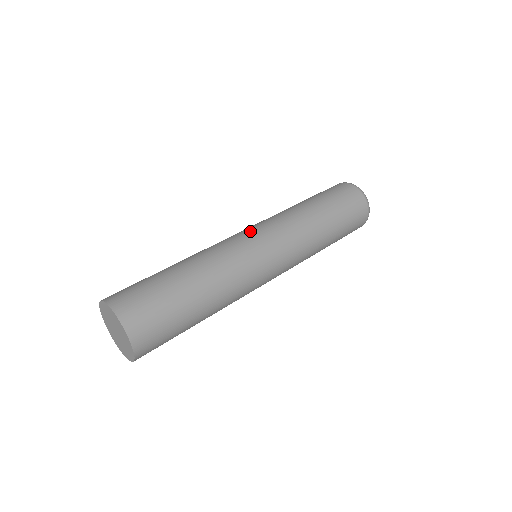
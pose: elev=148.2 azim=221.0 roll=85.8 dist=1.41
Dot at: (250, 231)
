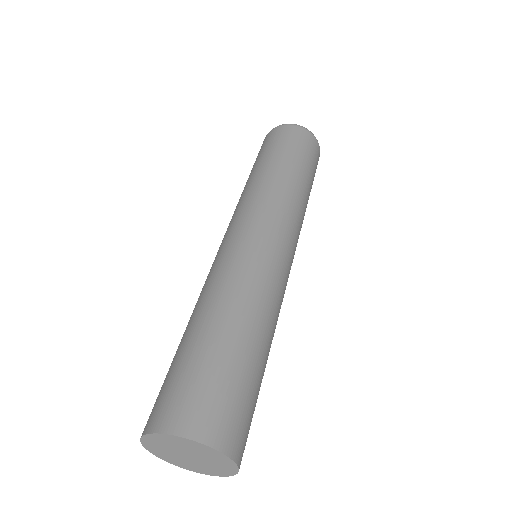
Dot at: (248, 231)
